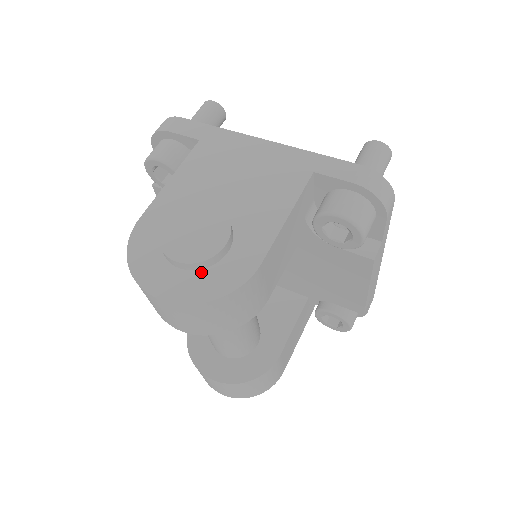
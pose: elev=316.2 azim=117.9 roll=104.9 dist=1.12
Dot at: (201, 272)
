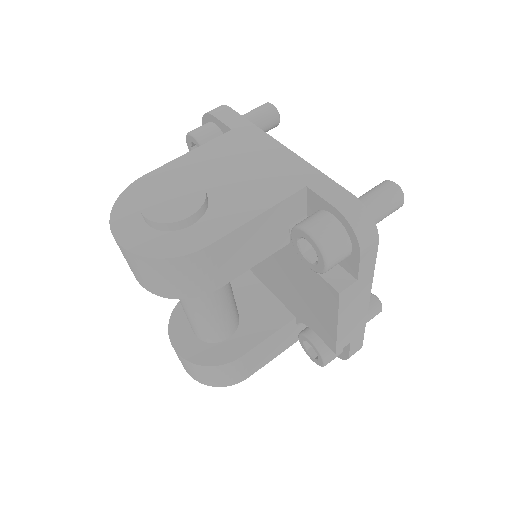
Dot at: (160, 233)
